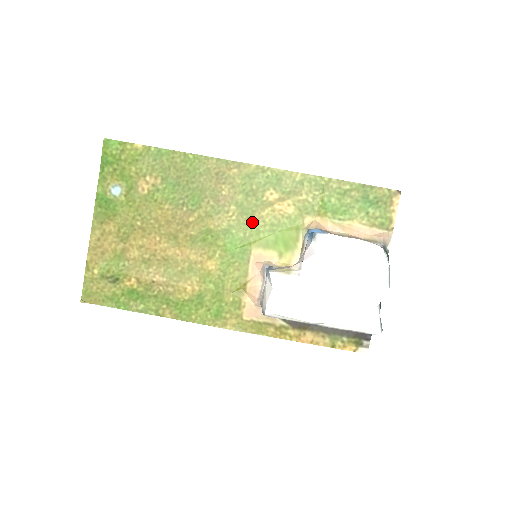
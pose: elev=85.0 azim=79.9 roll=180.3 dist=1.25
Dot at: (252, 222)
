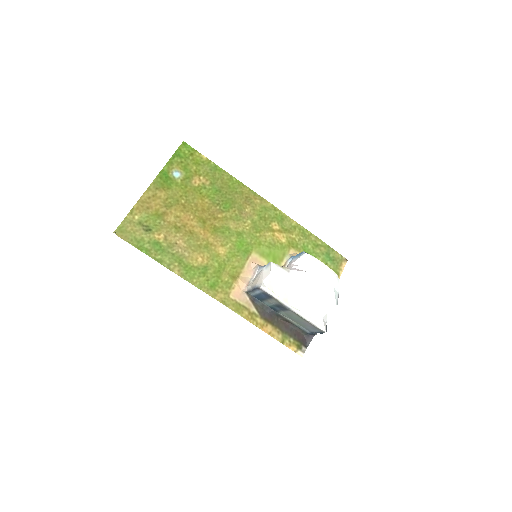
Dot at: (258, 236)
